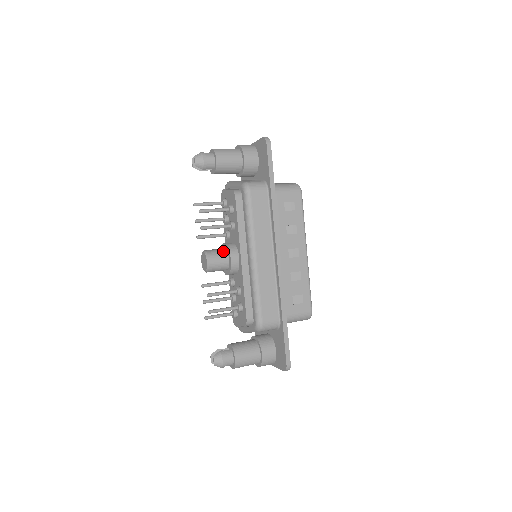
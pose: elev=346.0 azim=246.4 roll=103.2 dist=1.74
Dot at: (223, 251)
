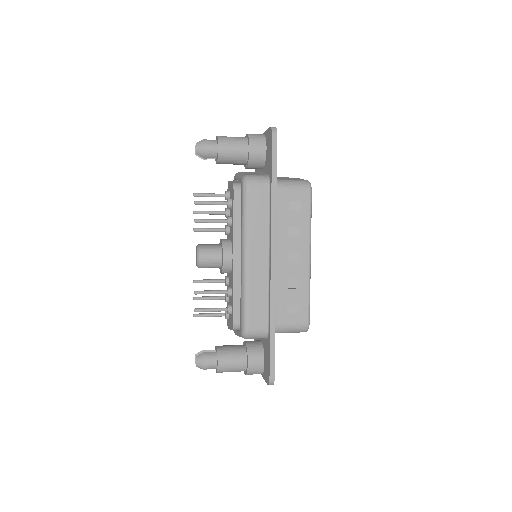
Dot at: (217, 247)
